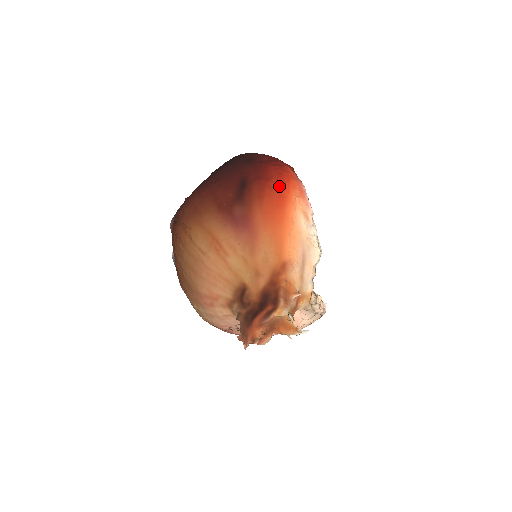
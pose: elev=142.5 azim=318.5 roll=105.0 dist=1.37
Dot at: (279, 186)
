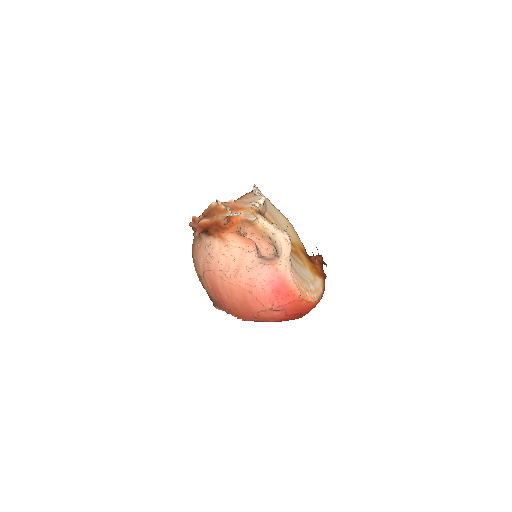
Dot at: occluded
